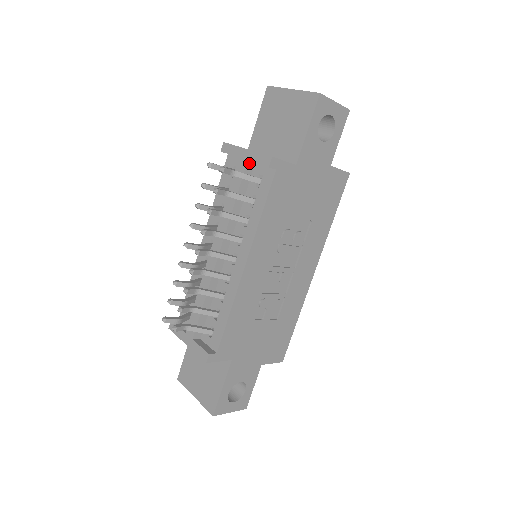
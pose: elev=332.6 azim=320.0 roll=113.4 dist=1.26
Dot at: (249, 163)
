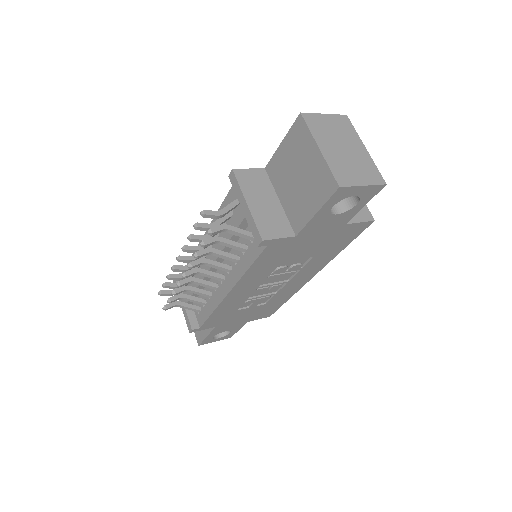
Dot at: (247, 218)
